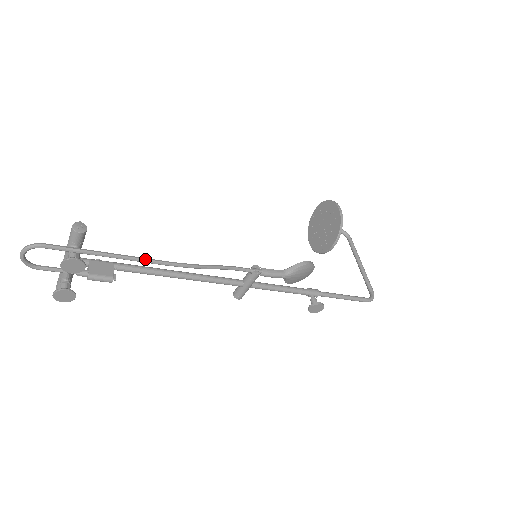
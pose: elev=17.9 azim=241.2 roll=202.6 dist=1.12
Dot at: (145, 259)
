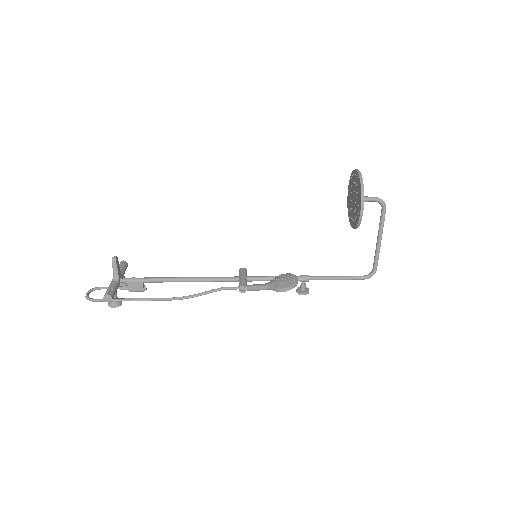
Dot at: (155, 300)
